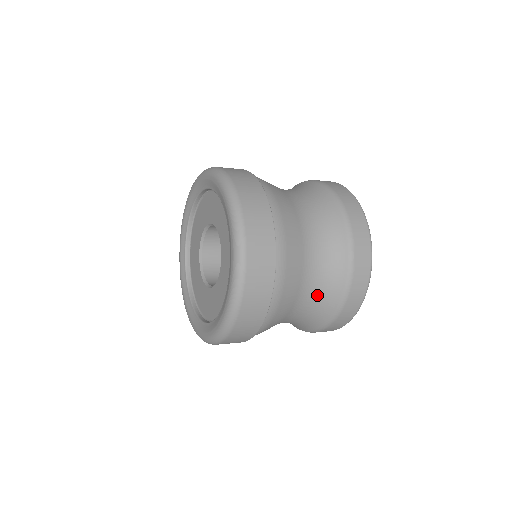
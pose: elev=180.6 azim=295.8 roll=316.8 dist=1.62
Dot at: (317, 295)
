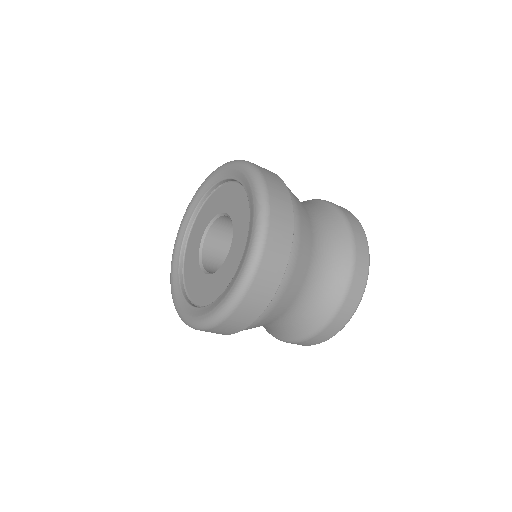
Dot at: (307, 309)
